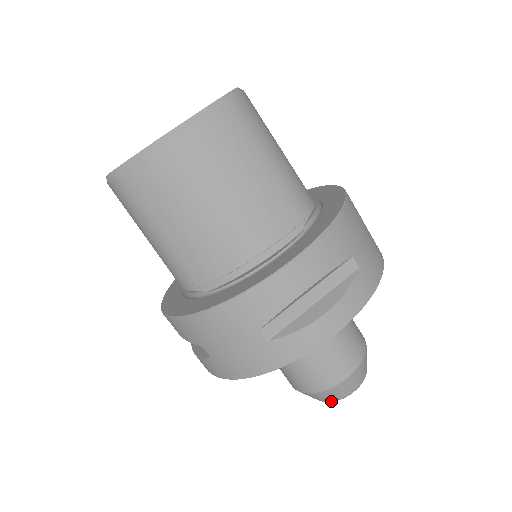
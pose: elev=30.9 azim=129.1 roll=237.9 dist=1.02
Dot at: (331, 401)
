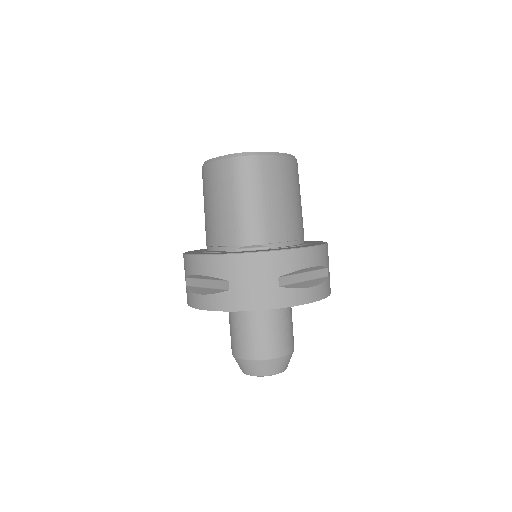
Dot at: occluded
